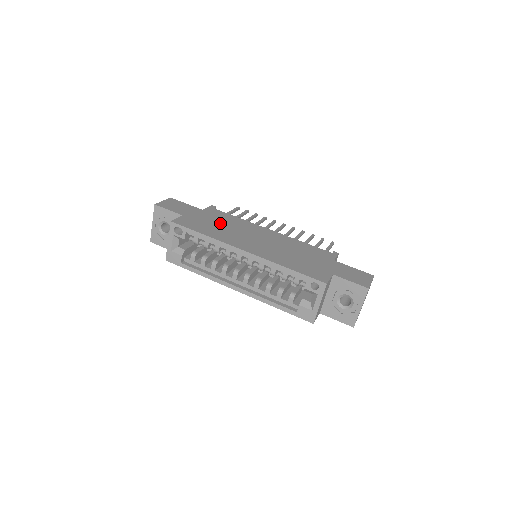
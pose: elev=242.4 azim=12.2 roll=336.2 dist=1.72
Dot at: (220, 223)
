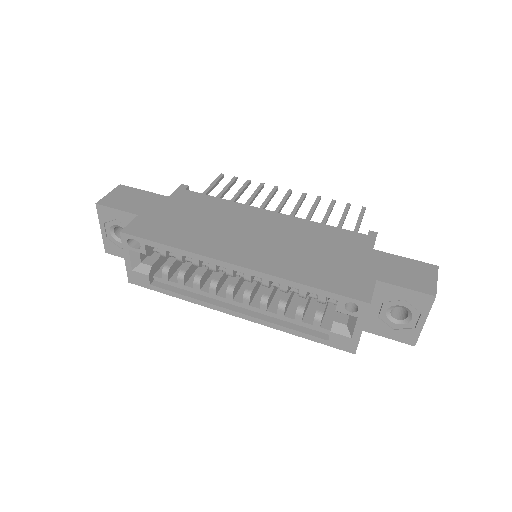
Dot at: (195, 217)
